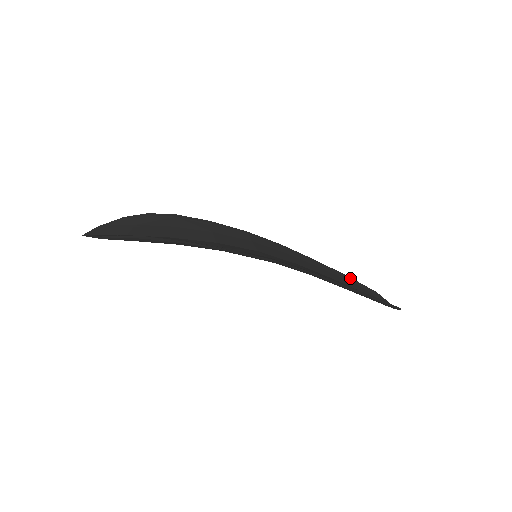
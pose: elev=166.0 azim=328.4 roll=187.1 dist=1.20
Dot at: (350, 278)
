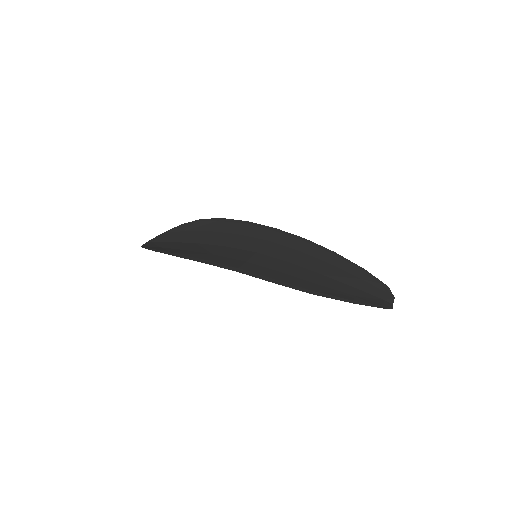
Dot at: (362, 271)
